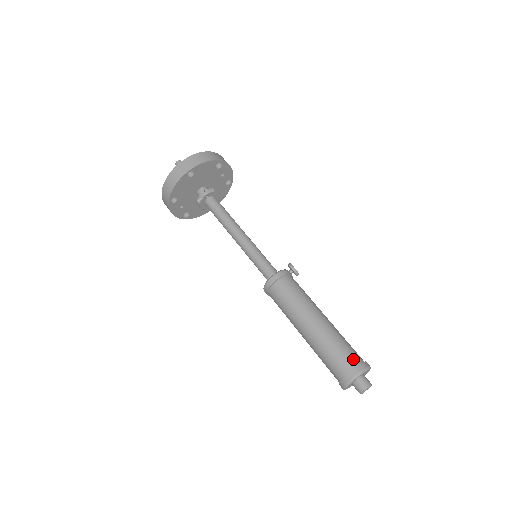
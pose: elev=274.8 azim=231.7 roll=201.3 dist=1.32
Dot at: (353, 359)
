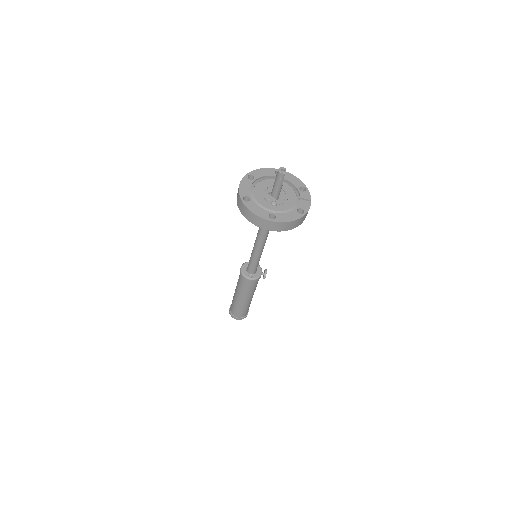
Dot at: (243, 315)
